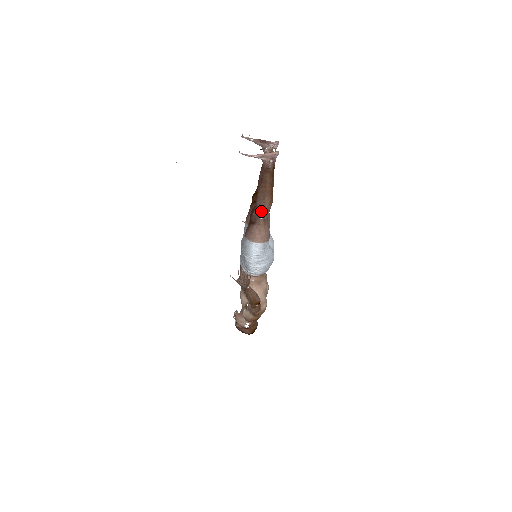
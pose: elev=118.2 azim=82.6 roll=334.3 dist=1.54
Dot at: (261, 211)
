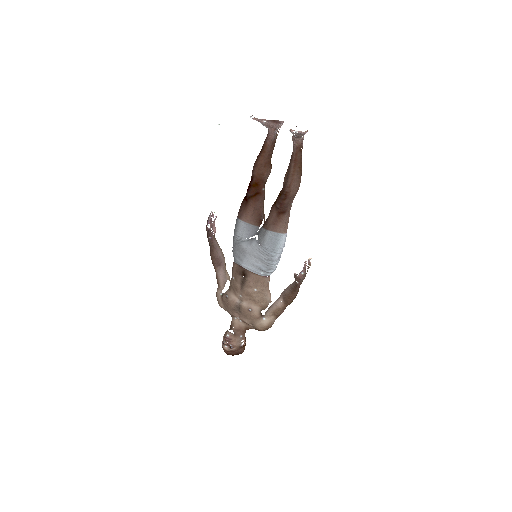
Dot at: (294, 195)
